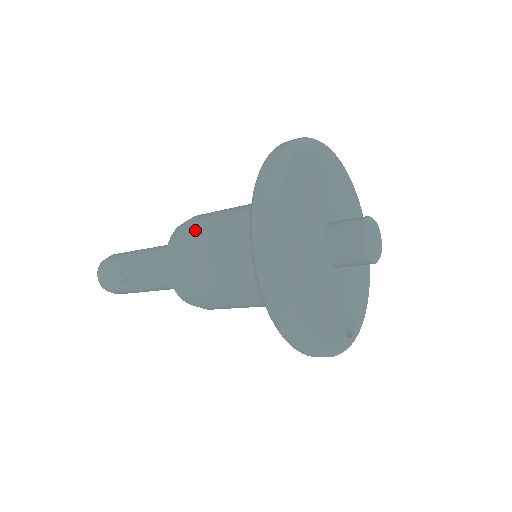
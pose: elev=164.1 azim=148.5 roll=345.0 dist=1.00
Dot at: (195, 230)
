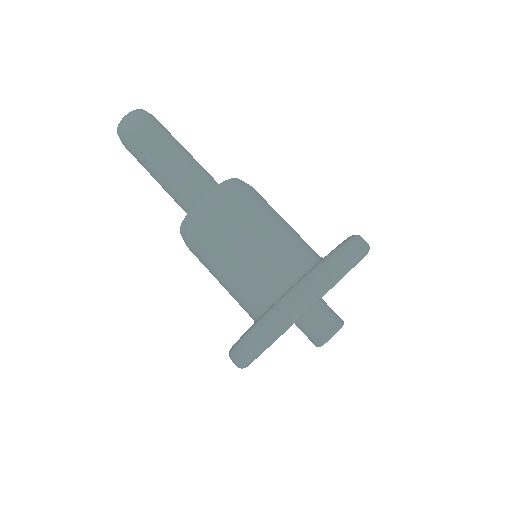
Dot at: (227, 221)
